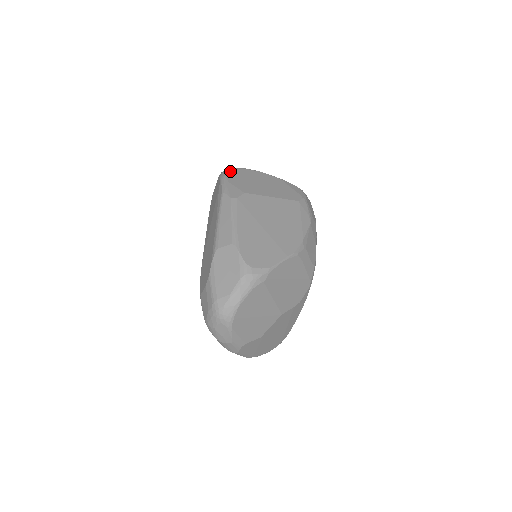
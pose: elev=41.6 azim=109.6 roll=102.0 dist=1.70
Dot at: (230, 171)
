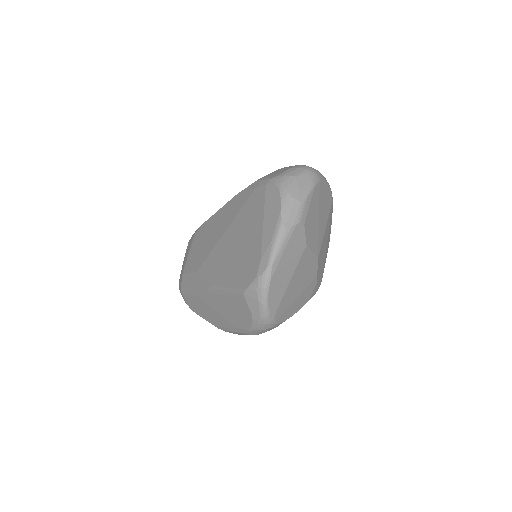
Dot at: occluded
